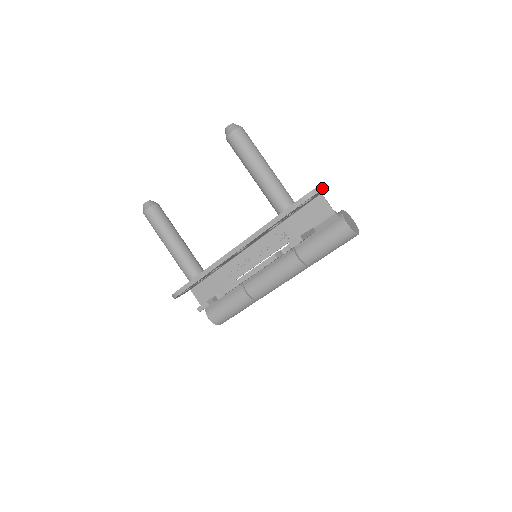
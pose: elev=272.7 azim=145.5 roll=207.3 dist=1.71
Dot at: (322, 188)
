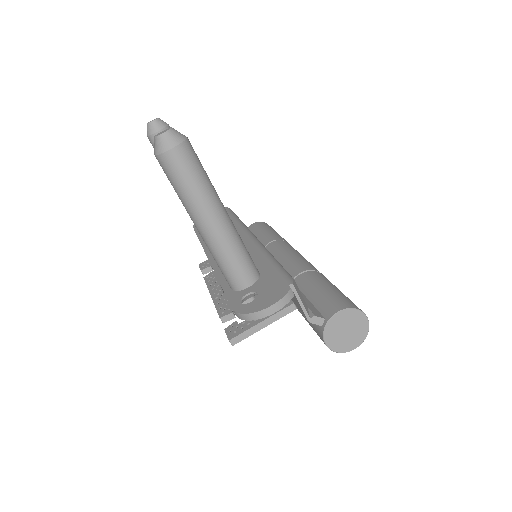
Dot at: (263, 315)
